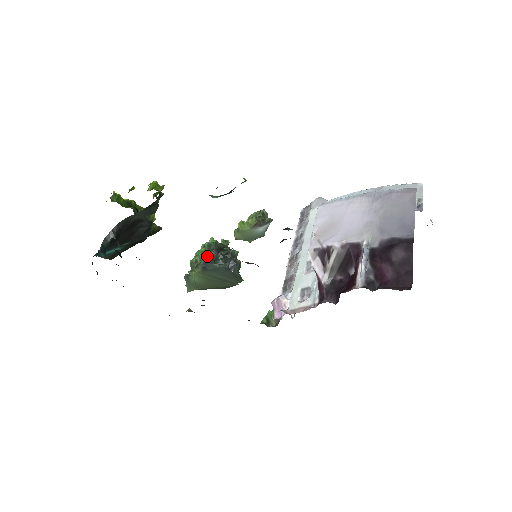
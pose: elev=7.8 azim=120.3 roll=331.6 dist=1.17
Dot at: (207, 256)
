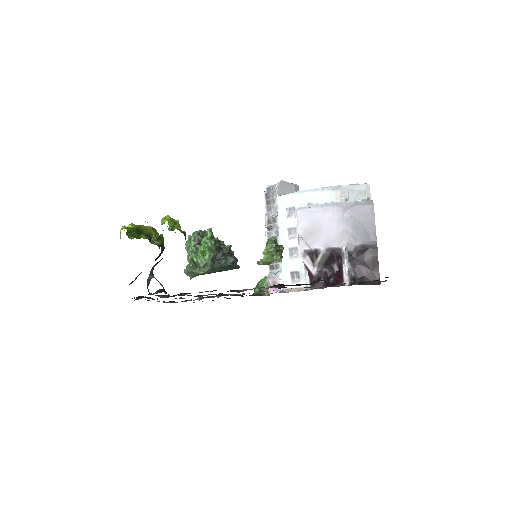
Dot at: (211, 258)
